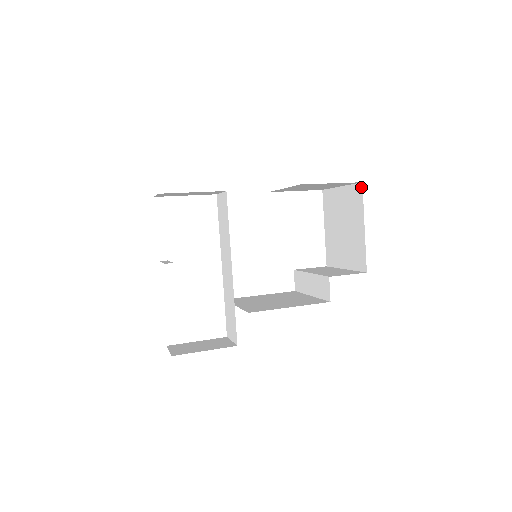
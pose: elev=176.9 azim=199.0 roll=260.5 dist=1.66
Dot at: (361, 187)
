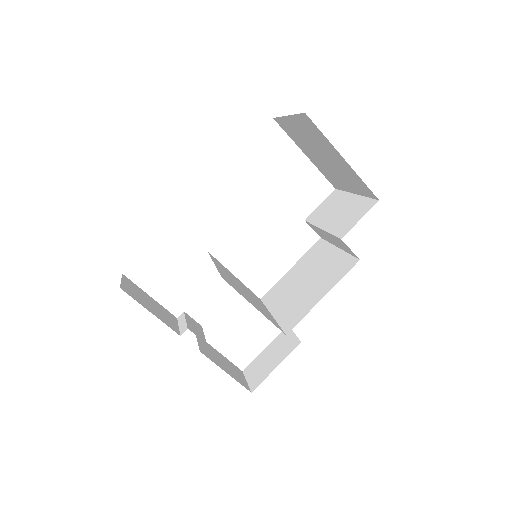
Dot at: (307, 118)
